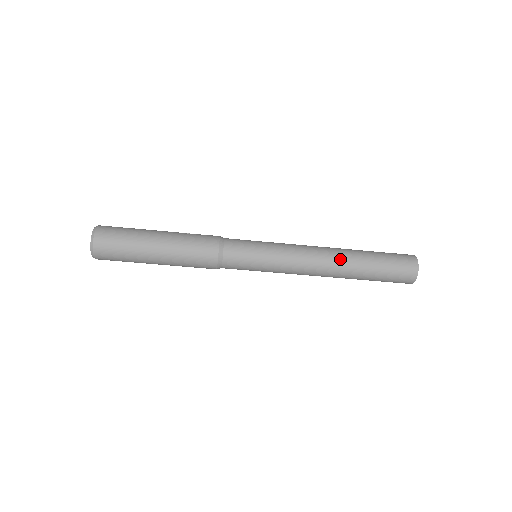
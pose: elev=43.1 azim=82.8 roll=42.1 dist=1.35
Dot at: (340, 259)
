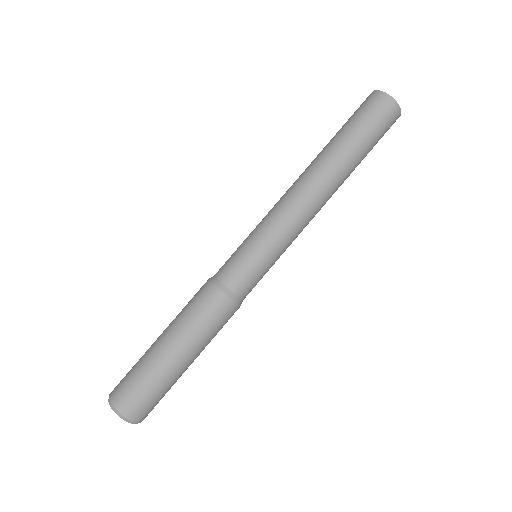
Dot at: occluded
